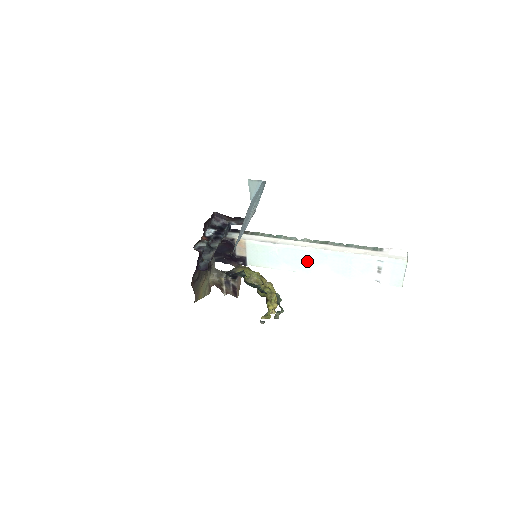
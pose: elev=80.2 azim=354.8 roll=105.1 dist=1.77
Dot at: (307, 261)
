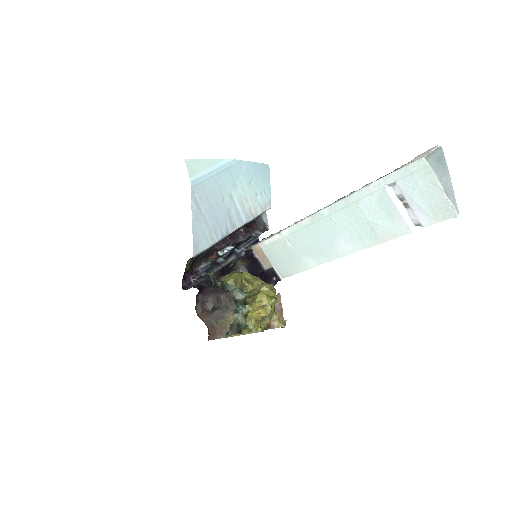
Dot at: (320, 240)
